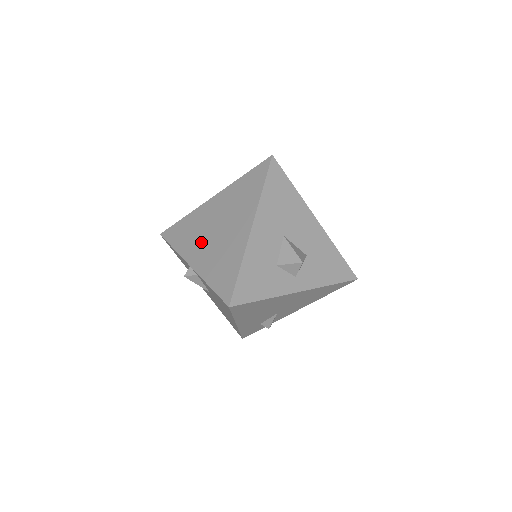
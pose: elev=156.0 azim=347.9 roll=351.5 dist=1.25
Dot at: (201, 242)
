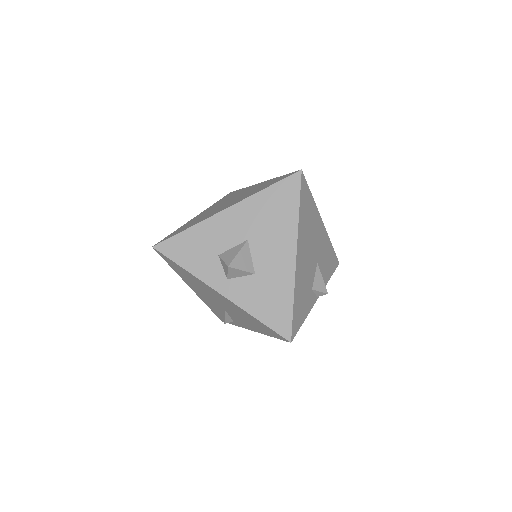
Dot at: (217, 205)
